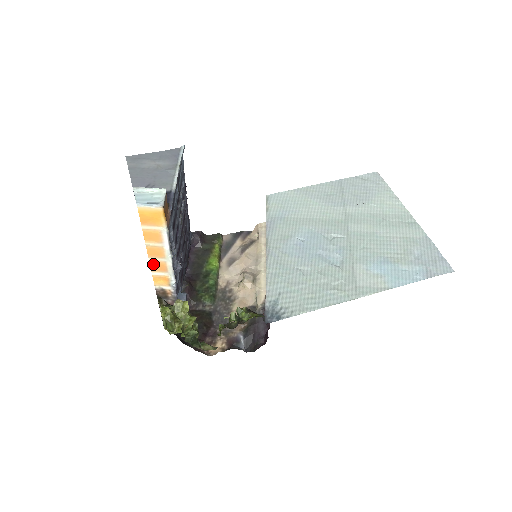
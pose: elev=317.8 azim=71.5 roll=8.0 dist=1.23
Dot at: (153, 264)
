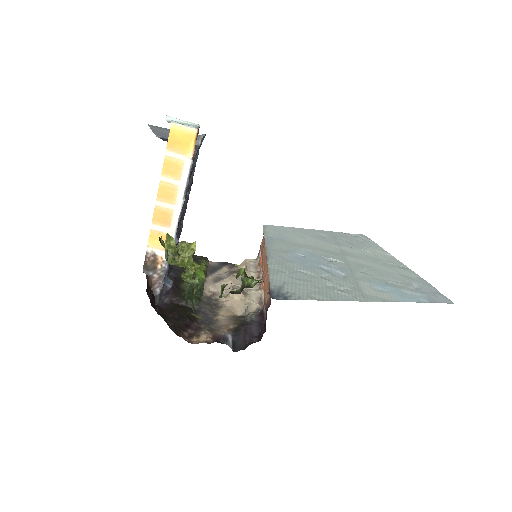
Dot at: (158, 212)
